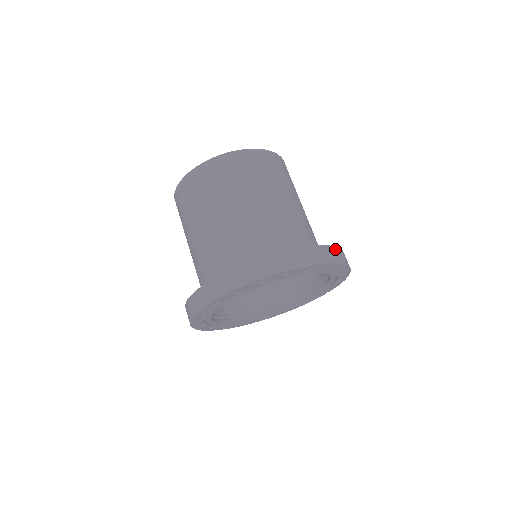
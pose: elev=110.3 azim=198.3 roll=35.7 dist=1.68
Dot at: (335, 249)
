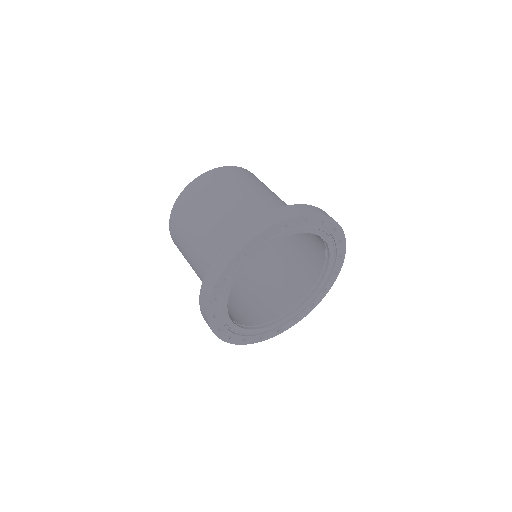
Dot at: (322, 210)
